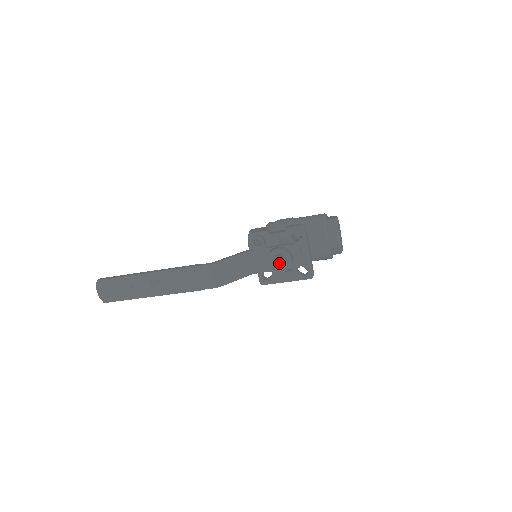
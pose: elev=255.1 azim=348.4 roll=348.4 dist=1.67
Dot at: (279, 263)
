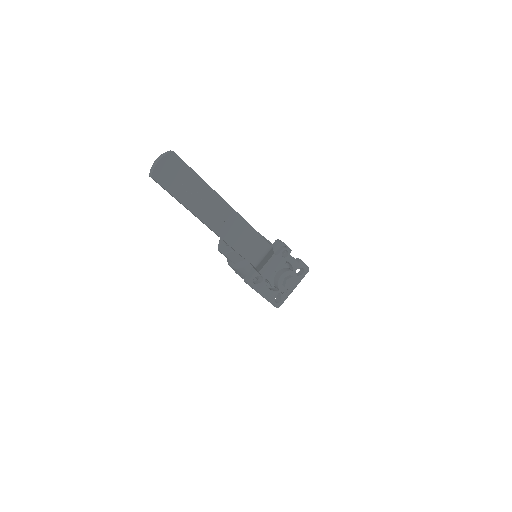
Dot at: (291, 284)
